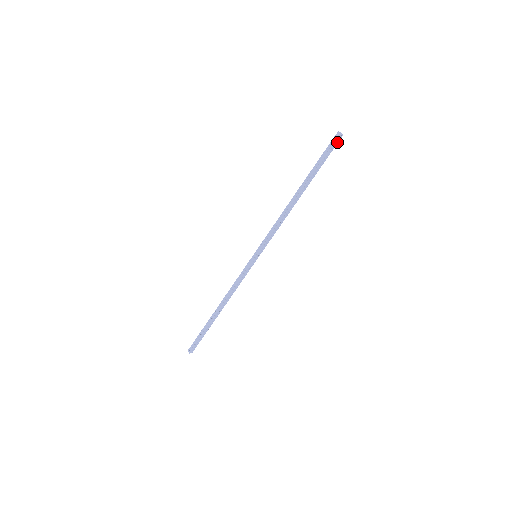
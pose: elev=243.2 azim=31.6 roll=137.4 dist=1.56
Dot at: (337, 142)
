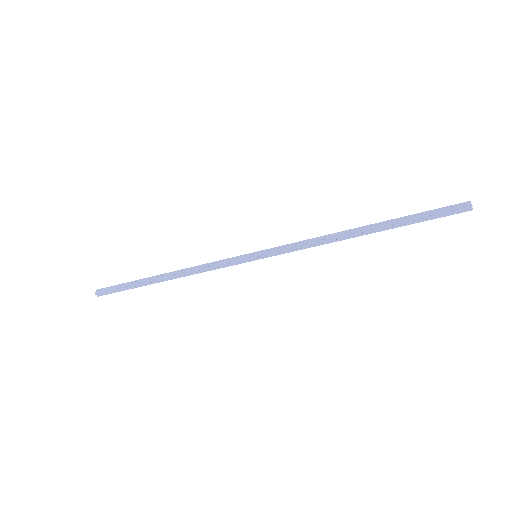
Dot at: (458, 211)
